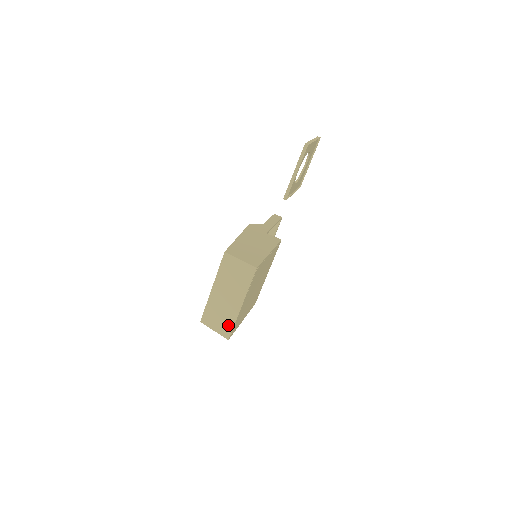
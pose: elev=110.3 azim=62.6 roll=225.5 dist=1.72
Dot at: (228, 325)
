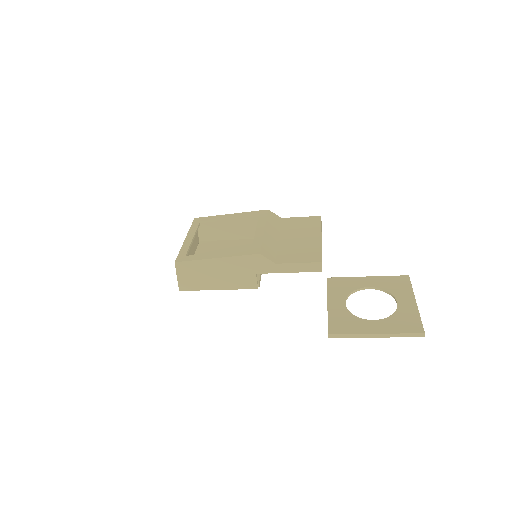
Dot at: occluded
